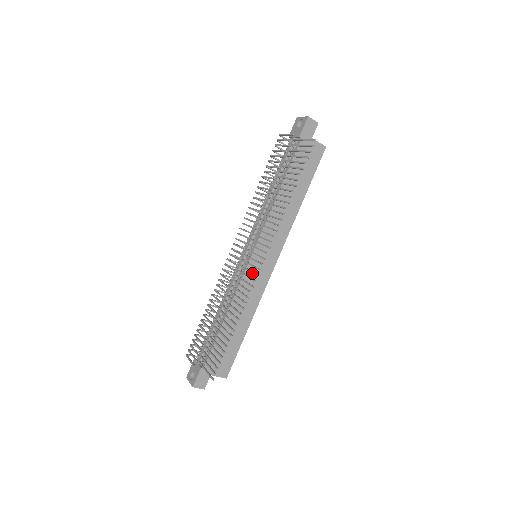
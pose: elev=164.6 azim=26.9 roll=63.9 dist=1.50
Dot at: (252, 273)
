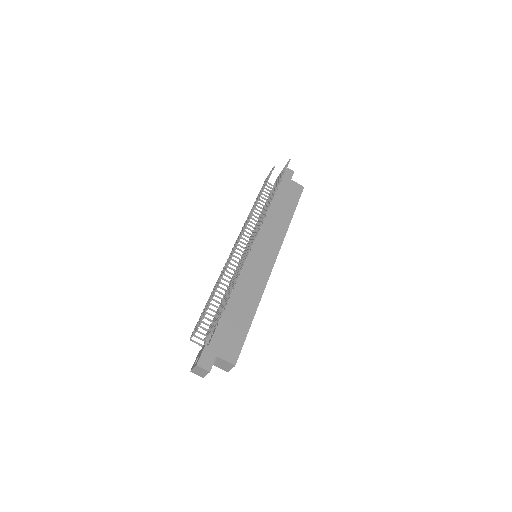
Dot at: (253, 264)
